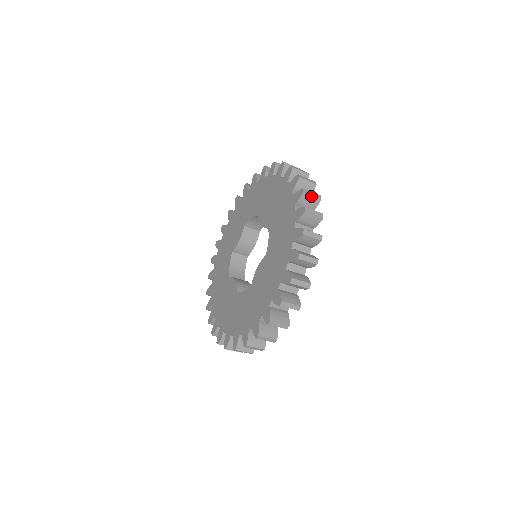
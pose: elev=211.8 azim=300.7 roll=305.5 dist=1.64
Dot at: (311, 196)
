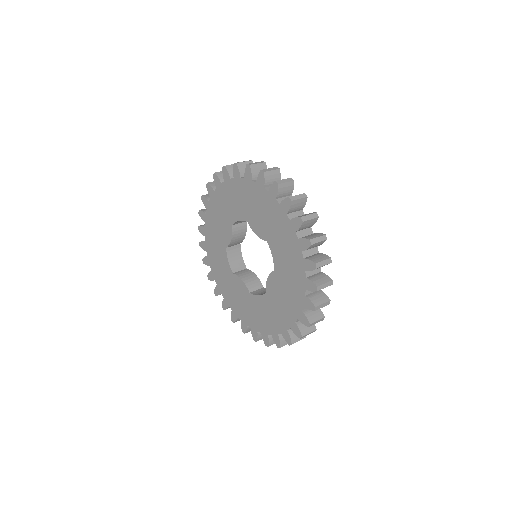
Dot at: (310, 220)
